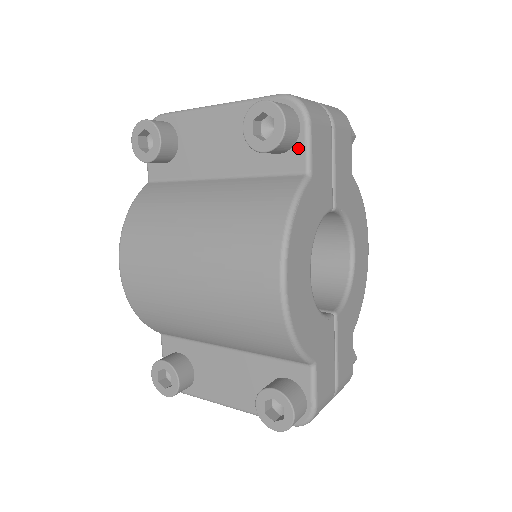
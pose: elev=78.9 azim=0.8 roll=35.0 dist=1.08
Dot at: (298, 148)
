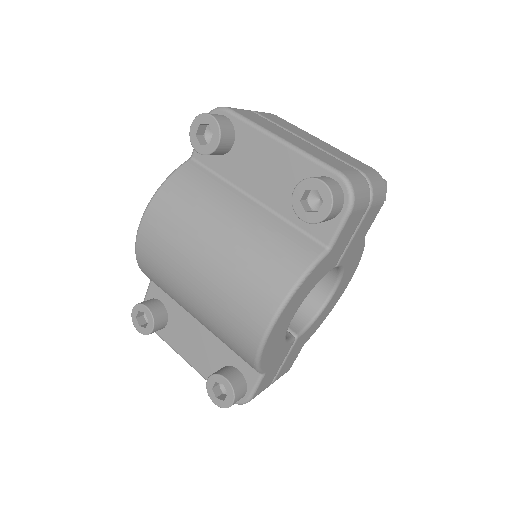
Dot at: (331, 225)
